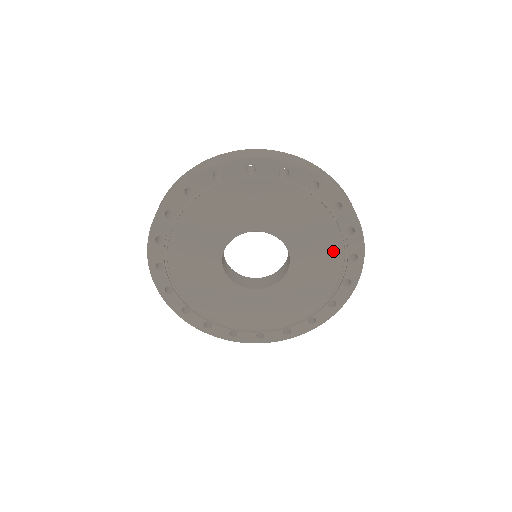
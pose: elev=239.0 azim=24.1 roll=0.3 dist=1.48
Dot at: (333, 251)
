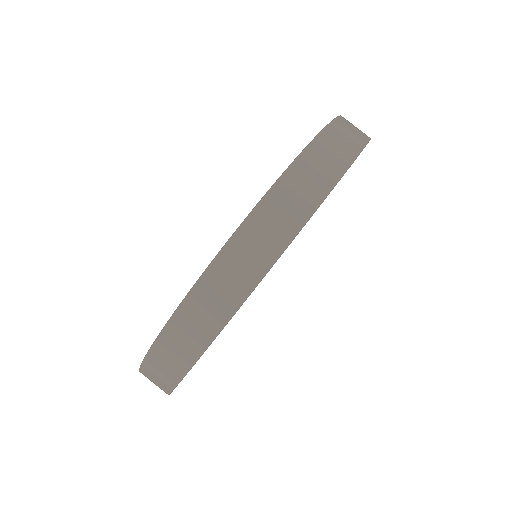
Dot at: occluded
